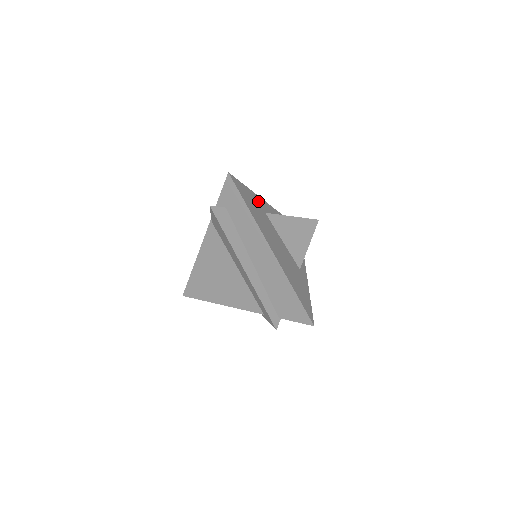
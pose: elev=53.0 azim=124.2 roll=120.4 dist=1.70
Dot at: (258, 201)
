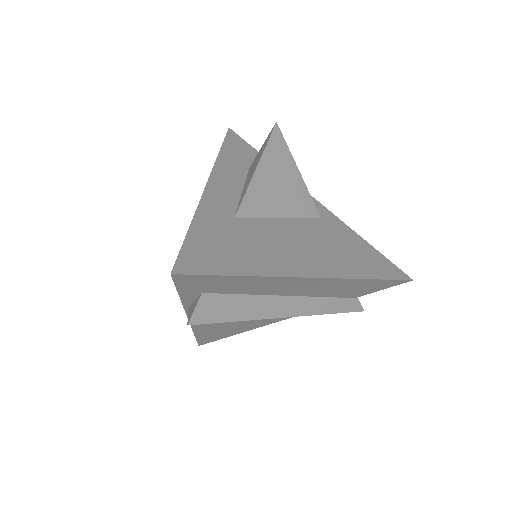
Dot at: (212, 218)
